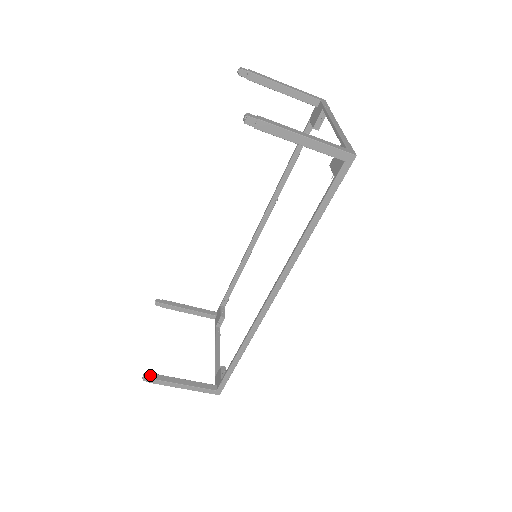
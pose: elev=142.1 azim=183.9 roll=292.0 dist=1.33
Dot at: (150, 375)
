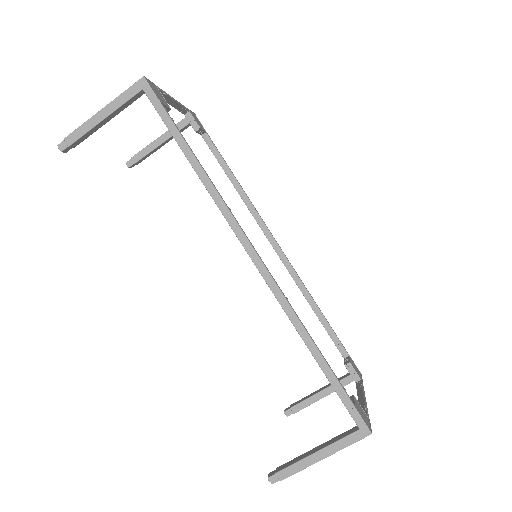
Dot at: (274, 471)
